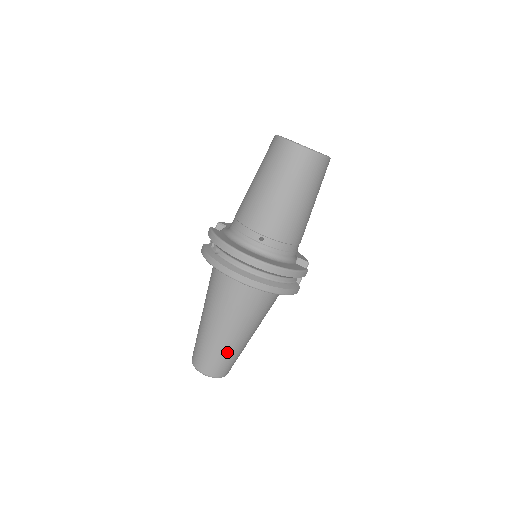
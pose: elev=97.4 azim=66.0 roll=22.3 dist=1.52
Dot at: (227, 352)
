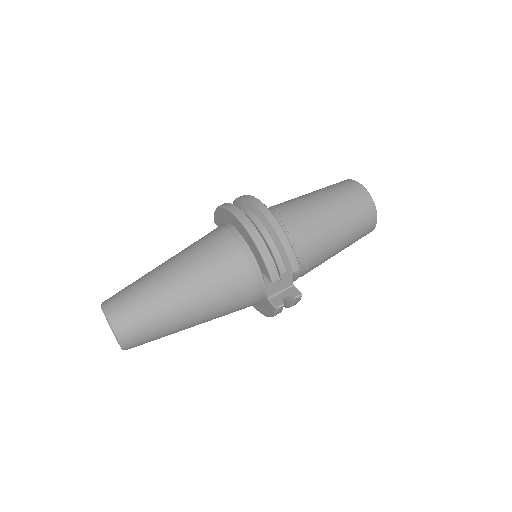
Dot at: (152, 295)
